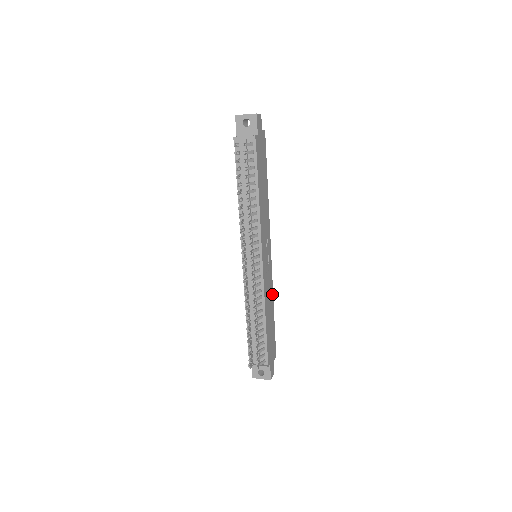
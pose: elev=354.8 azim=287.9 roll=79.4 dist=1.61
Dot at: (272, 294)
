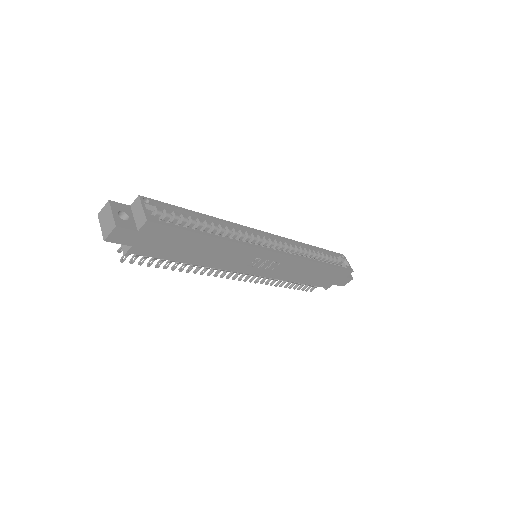
Dot at: (307, 262)
